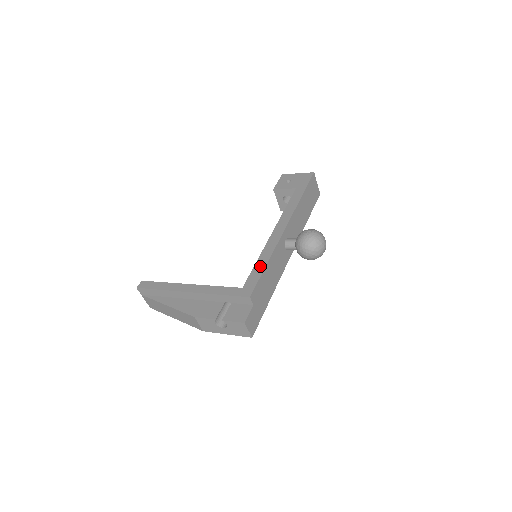
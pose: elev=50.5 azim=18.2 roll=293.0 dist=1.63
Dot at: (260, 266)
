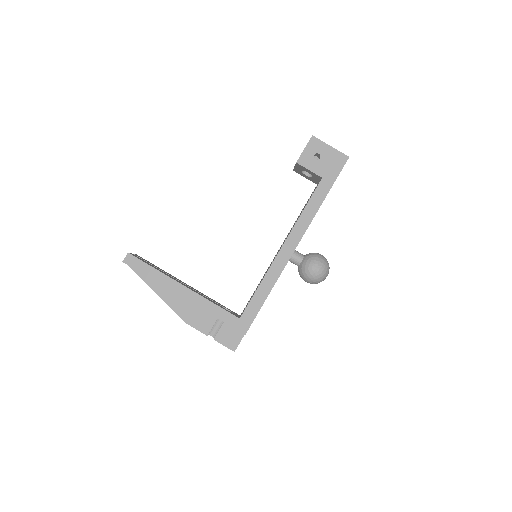
Dot at: (261, 296)
